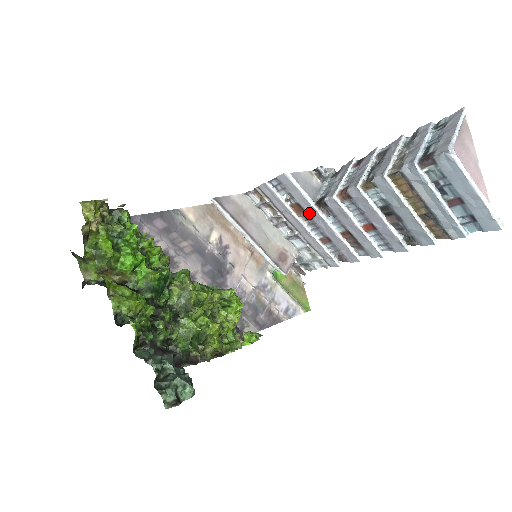
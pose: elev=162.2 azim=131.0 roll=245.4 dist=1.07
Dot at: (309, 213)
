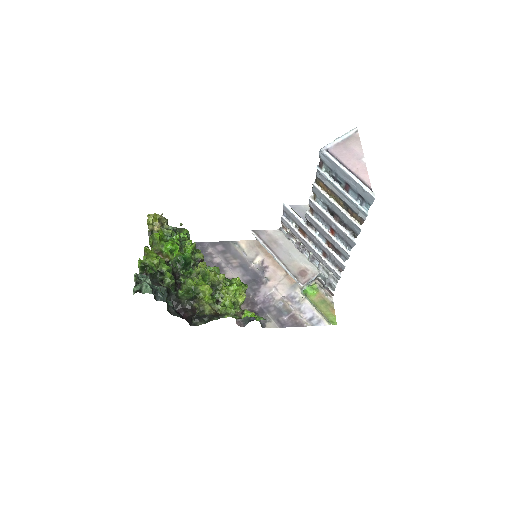
Dot at: (306, 232)
